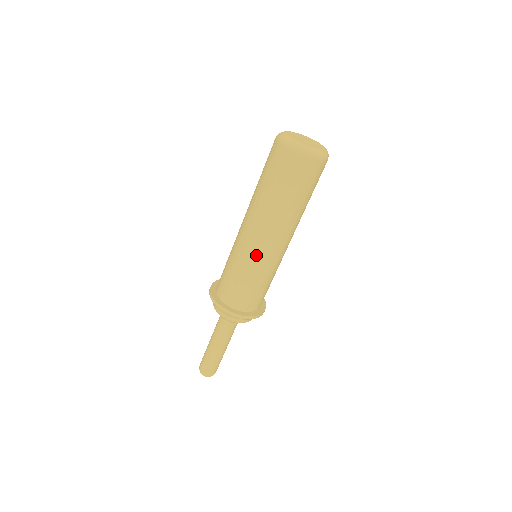
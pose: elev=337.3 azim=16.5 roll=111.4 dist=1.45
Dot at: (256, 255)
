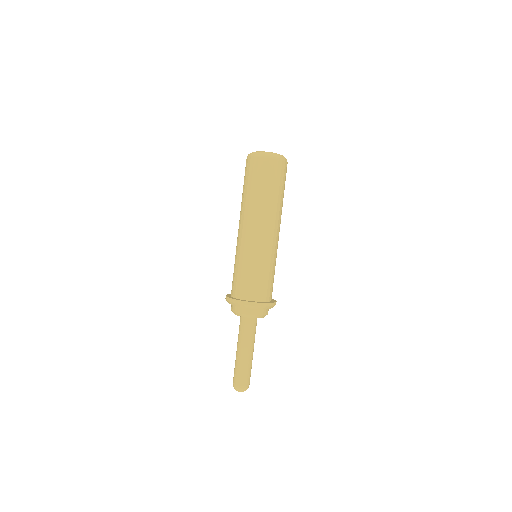
Dot at: (263, 246)
